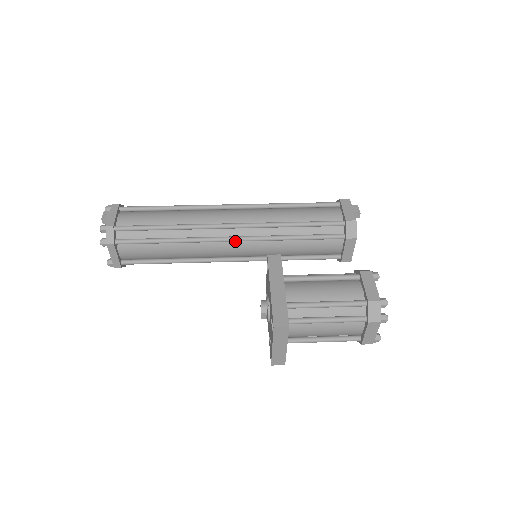
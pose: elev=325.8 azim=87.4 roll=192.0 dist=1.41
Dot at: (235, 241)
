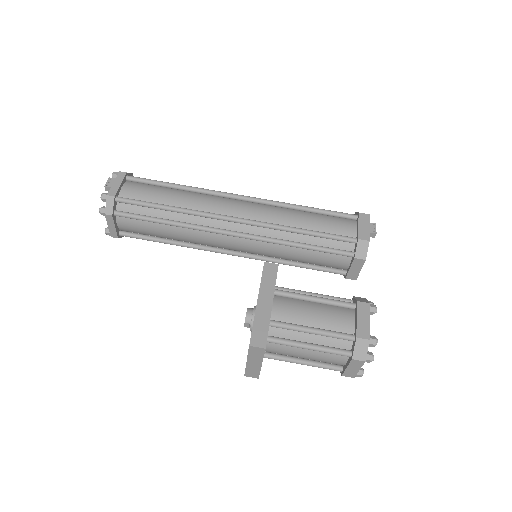
Dot at: (237, 237)
